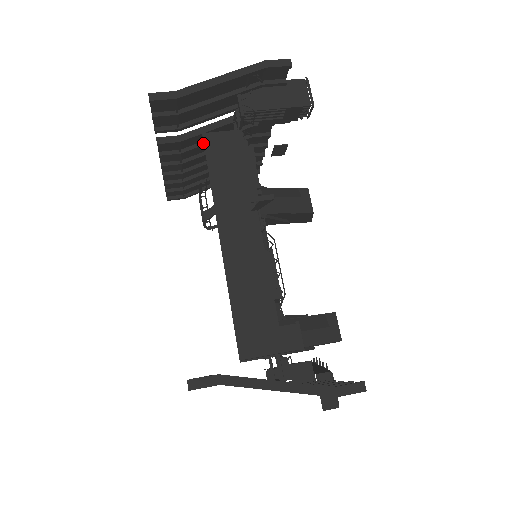
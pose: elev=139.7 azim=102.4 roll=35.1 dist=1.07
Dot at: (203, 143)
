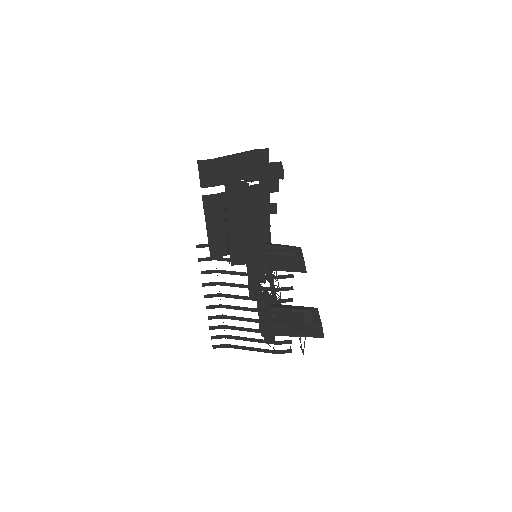
Dot at: occluded
